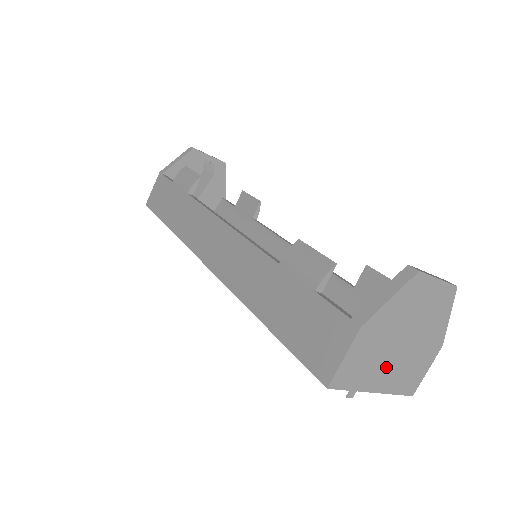
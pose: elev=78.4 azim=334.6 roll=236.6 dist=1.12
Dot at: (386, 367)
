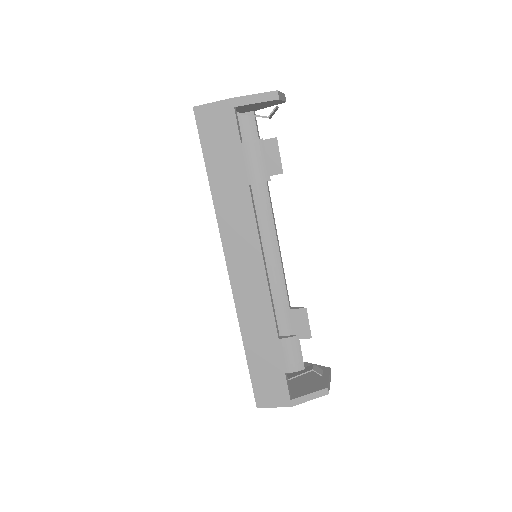
Dot at: occluded
